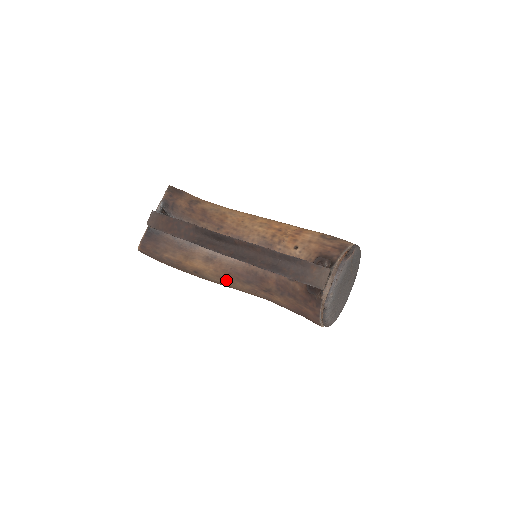
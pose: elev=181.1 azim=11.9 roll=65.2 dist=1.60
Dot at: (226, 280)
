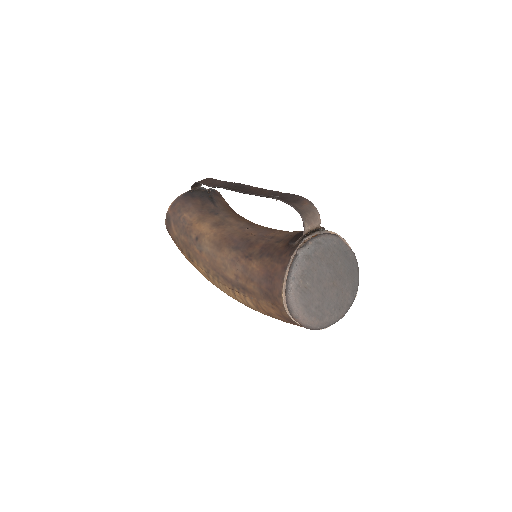
Dot at: (218, 247)
